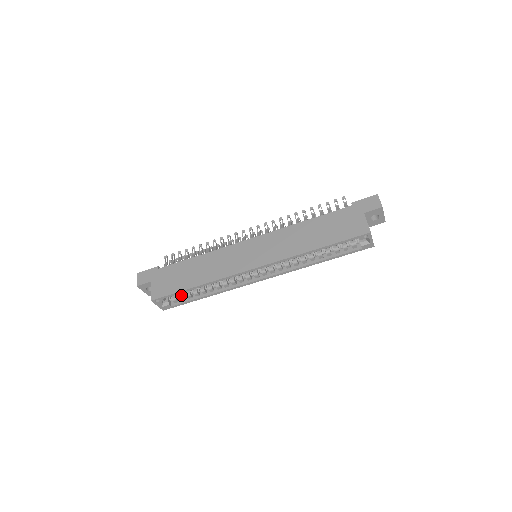
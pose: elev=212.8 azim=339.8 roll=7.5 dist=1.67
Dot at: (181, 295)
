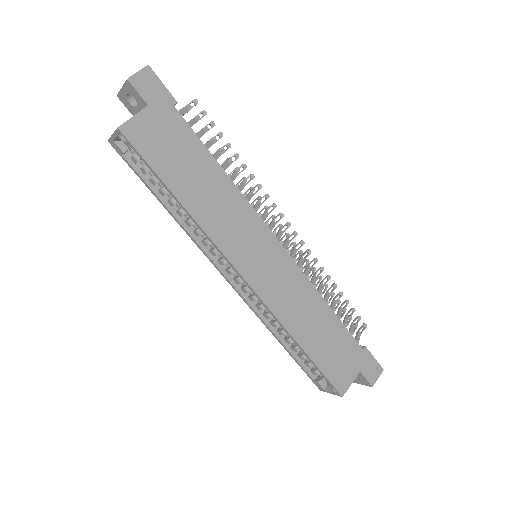
Dot at: occluded
